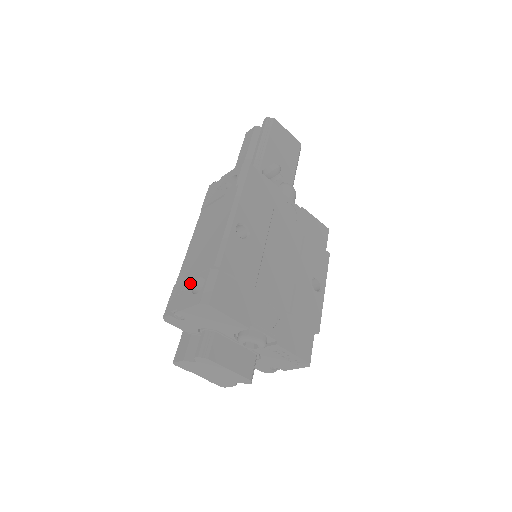
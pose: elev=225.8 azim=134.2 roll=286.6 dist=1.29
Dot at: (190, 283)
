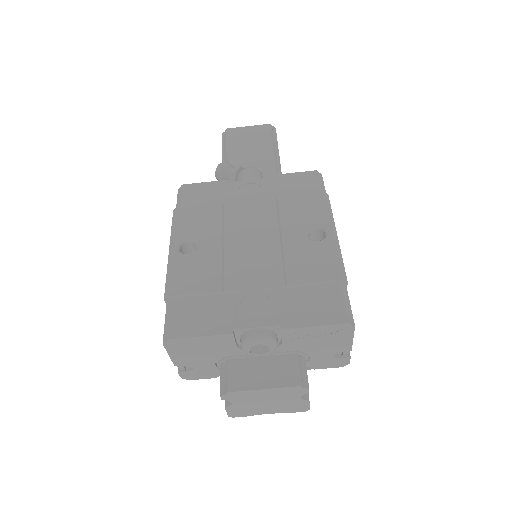
Dot at: occluded
